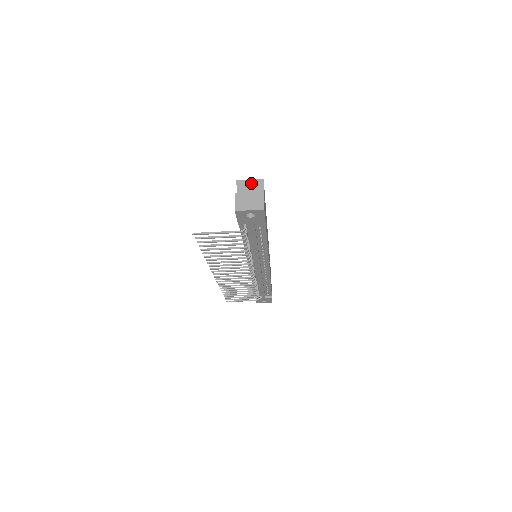
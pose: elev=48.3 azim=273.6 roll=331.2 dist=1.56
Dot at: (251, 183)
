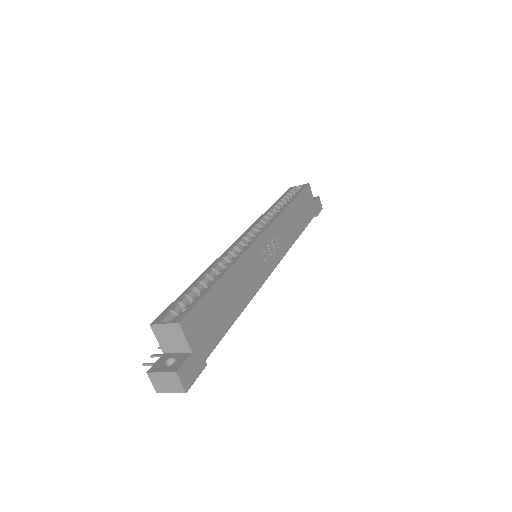
Dot at: (167, 328)
